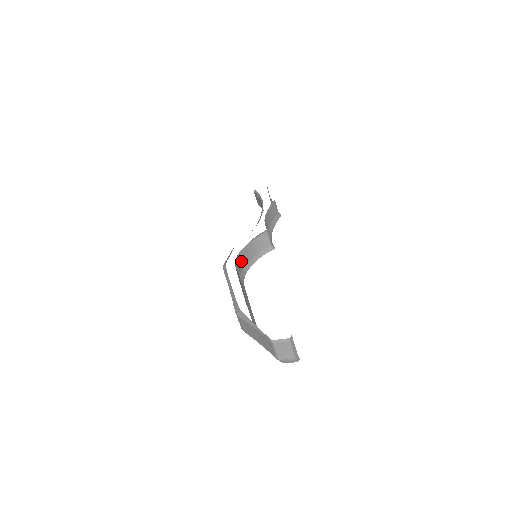
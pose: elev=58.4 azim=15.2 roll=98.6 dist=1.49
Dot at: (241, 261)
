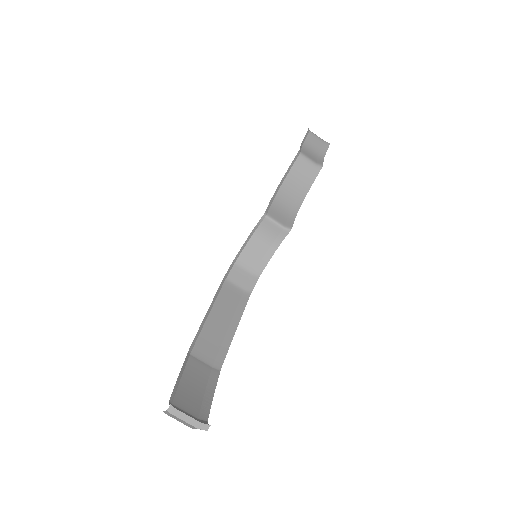
Dot at: (245, 268)
